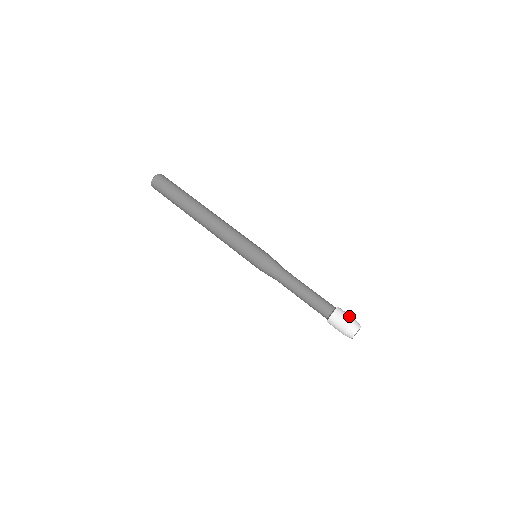
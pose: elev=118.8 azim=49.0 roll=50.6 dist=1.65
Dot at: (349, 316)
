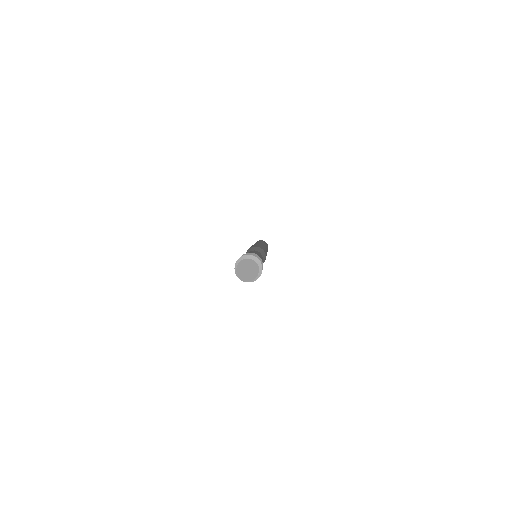
Dot at: occluded
